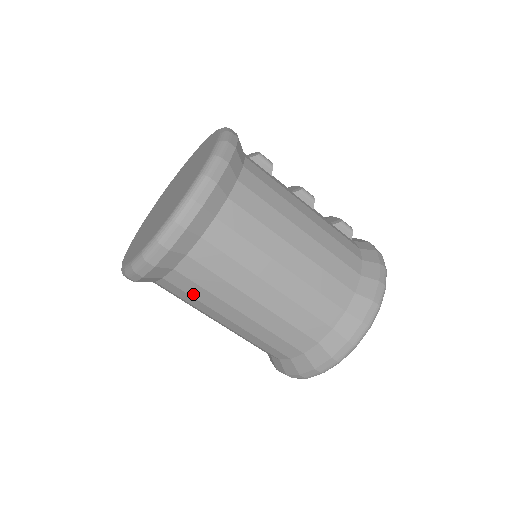
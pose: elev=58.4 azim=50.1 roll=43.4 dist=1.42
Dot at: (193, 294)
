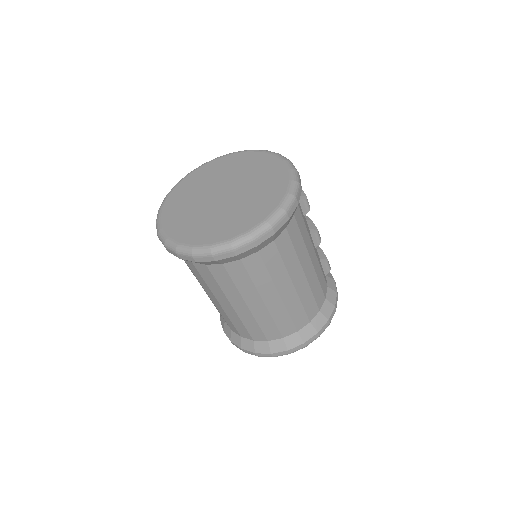
Dot at: (206, 280)
